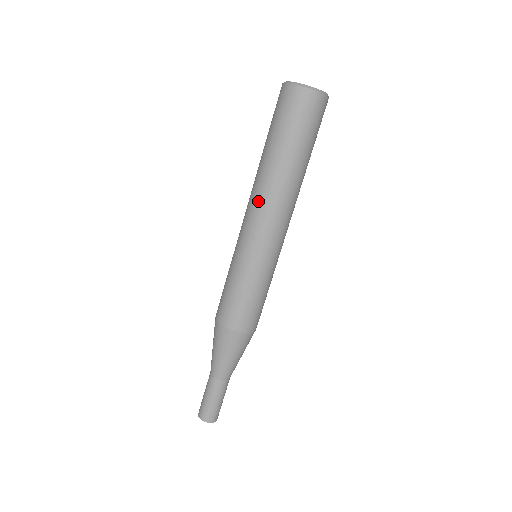
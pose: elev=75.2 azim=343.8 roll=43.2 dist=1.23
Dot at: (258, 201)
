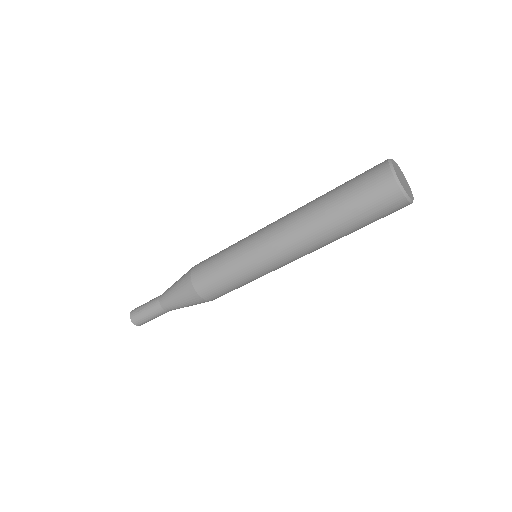
Dot at: (306, 253)
